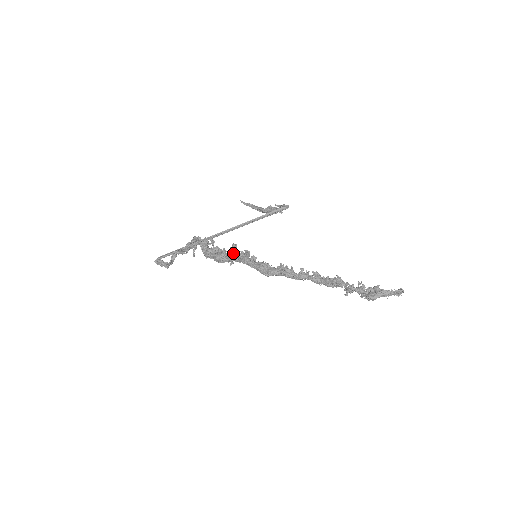
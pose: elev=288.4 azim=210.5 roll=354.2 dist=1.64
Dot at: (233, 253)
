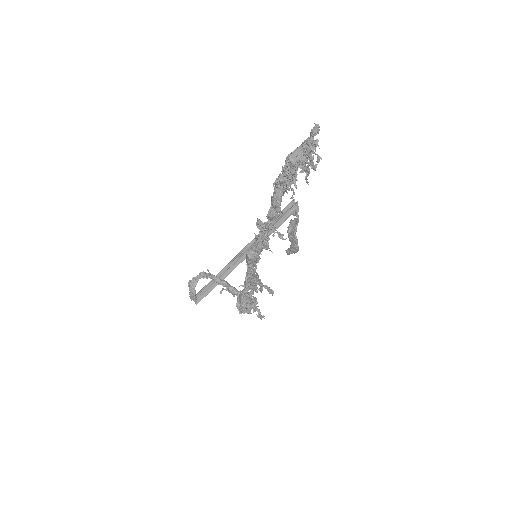
Dot at: (252, 282)
